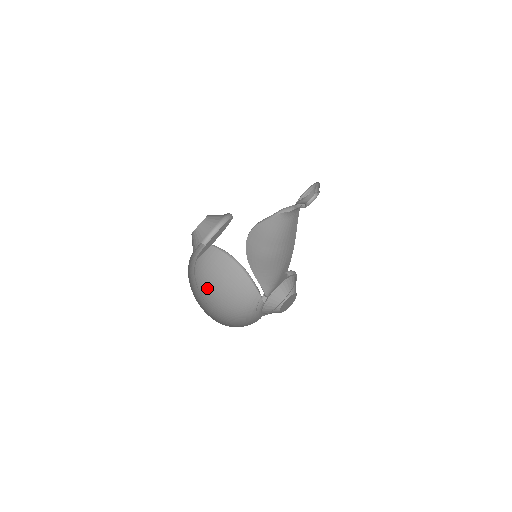
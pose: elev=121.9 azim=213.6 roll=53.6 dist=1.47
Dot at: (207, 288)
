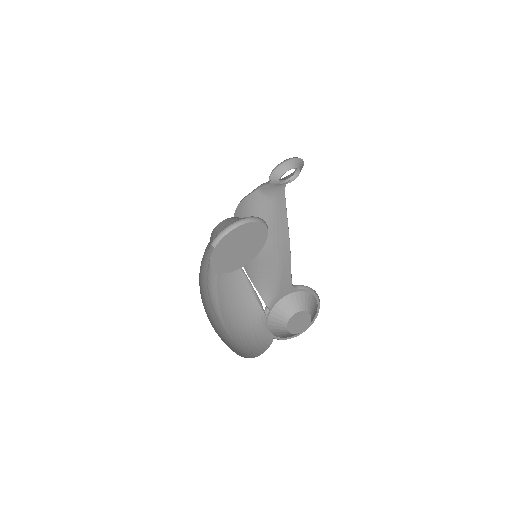
Dot at: (209, 299)
